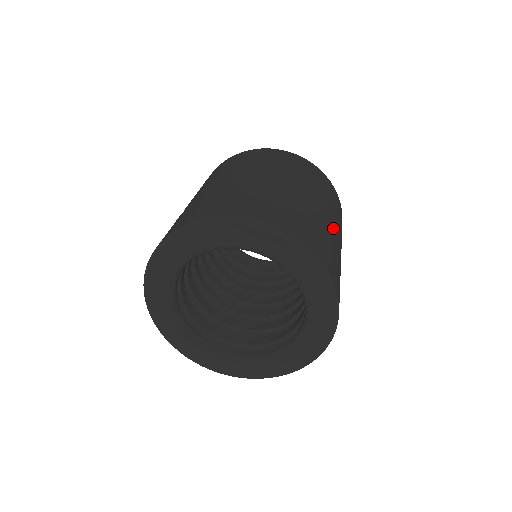
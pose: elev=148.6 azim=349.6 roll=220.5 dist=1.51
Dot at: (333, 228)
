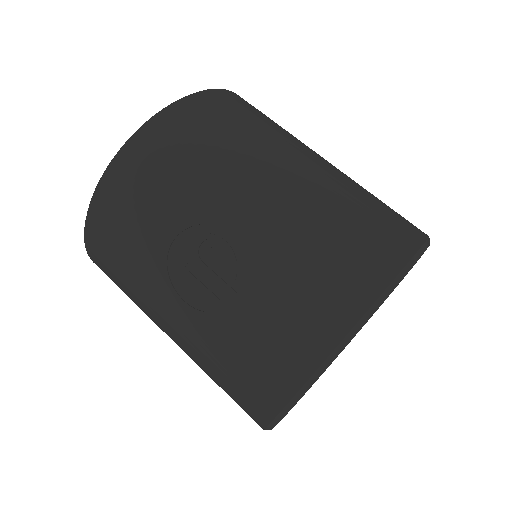
Dot at: occluded
